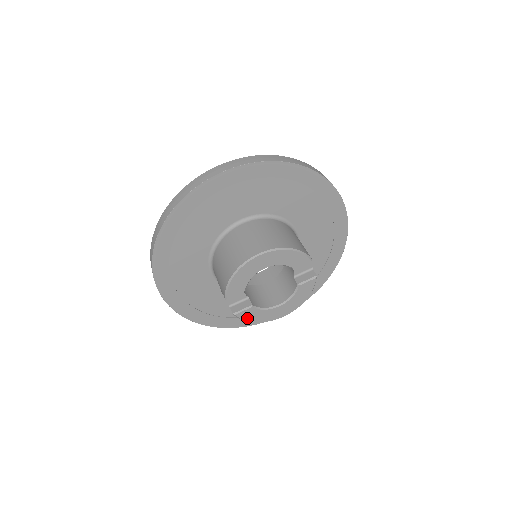
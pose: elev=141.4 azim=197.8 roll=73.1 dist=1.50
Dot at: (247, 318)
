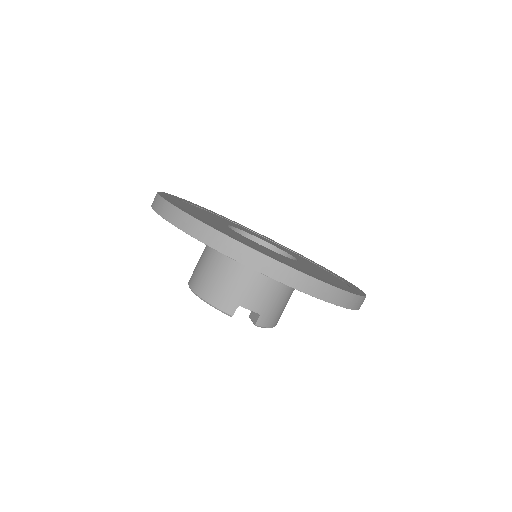
Dot at: occluded
